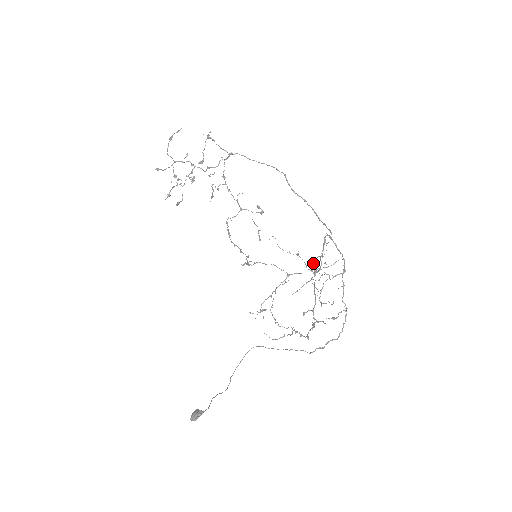
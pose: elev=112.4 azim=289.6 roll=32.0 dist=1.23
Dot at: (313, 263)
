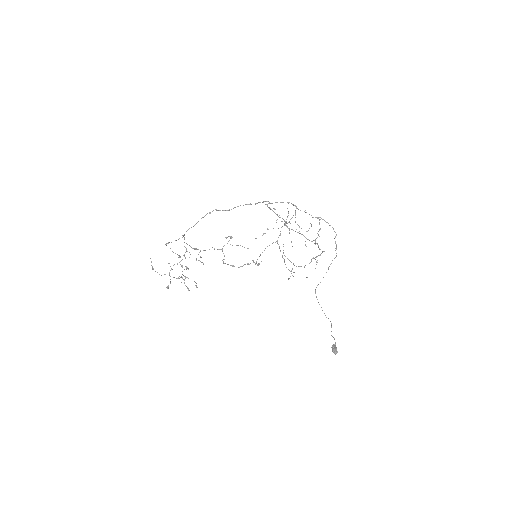
Dot at: occluded
